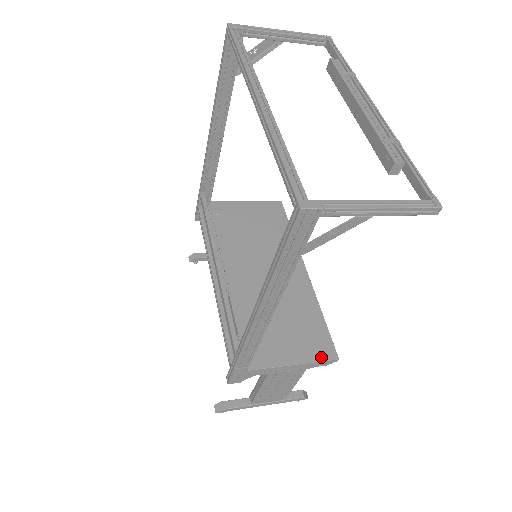
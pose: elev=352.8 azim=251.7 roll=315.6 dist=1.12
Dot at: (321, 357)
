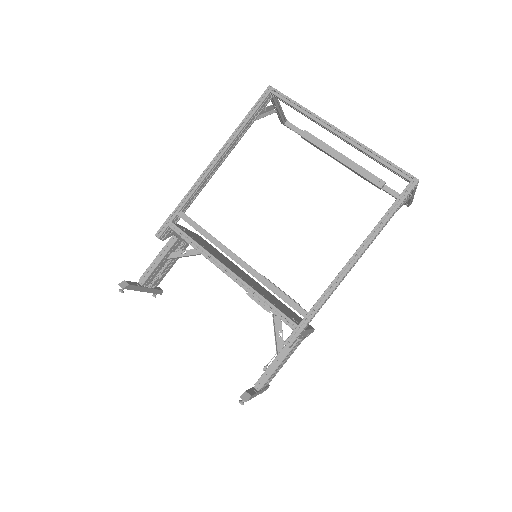
Dot at: (311, 327)
